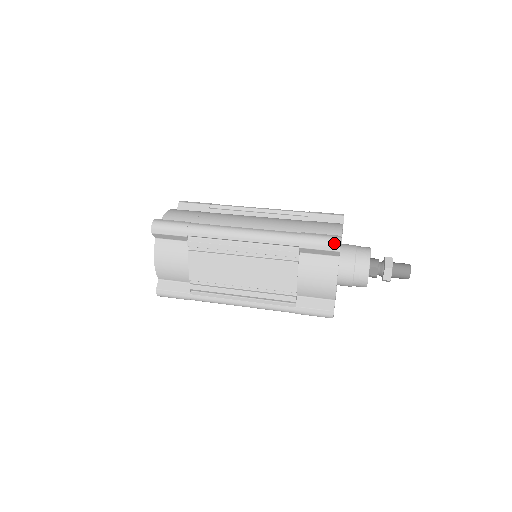
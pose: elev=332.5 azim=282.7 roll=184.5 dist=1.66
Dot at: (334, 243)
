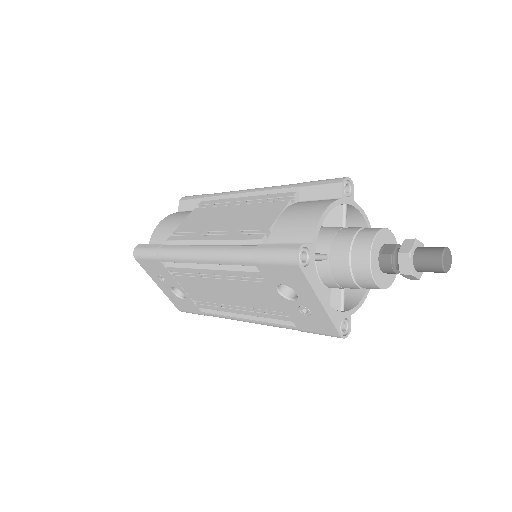
Dot at: (340, 178)
